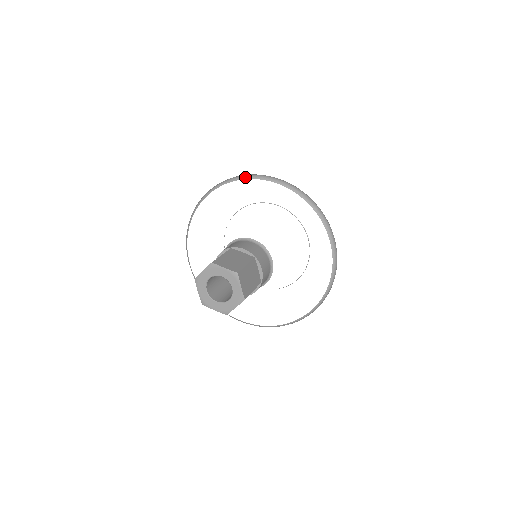
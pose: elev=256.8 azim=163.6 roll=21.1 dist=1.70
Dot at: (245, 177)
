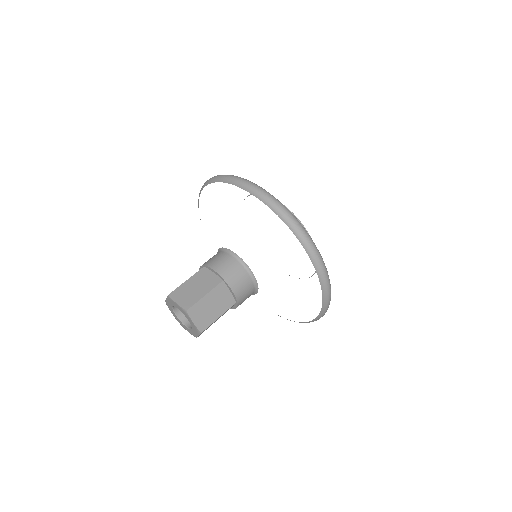
Dot at: (294, 230)
